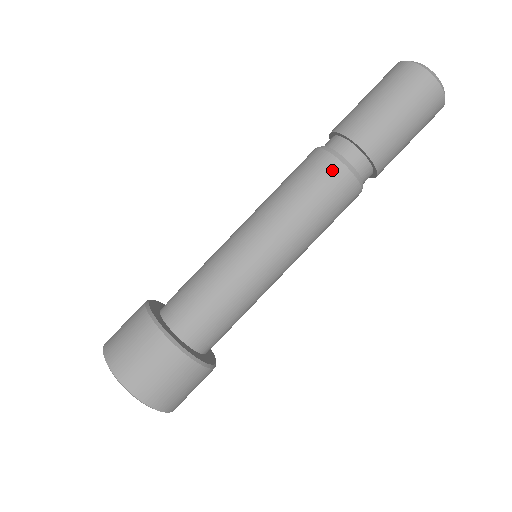
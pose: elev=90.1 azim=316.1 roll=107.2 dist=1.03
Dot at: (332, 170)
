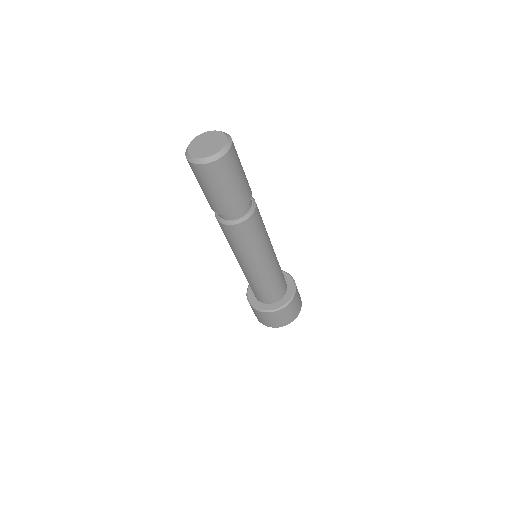
Dot at: (242, 228)
